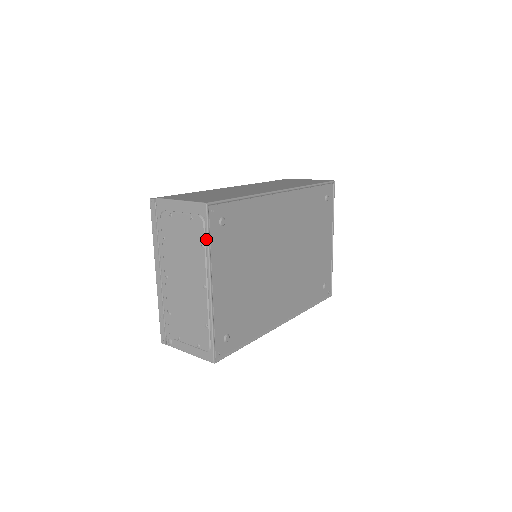
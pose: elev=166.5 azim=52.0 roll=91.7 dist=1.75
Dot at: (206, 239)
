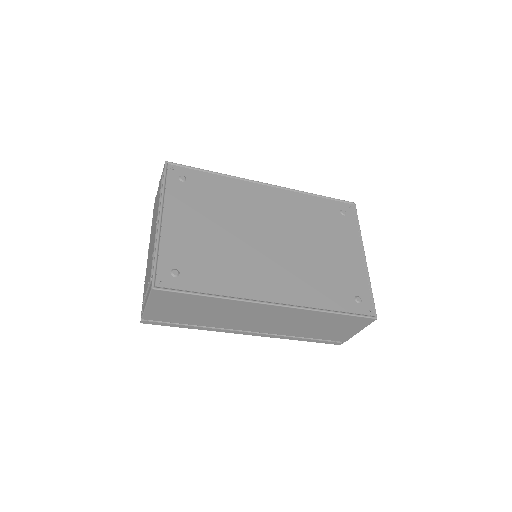
Dot at: (162, 185)
